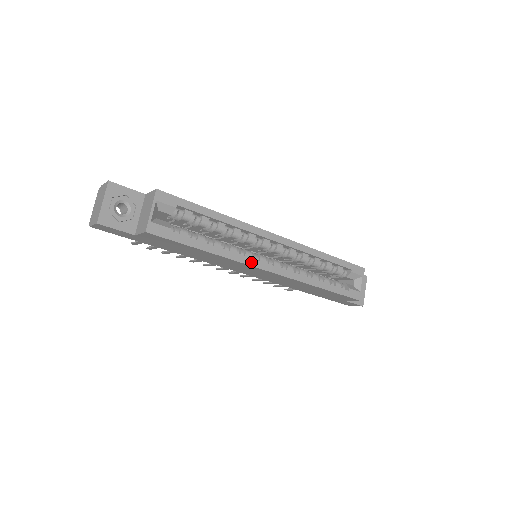
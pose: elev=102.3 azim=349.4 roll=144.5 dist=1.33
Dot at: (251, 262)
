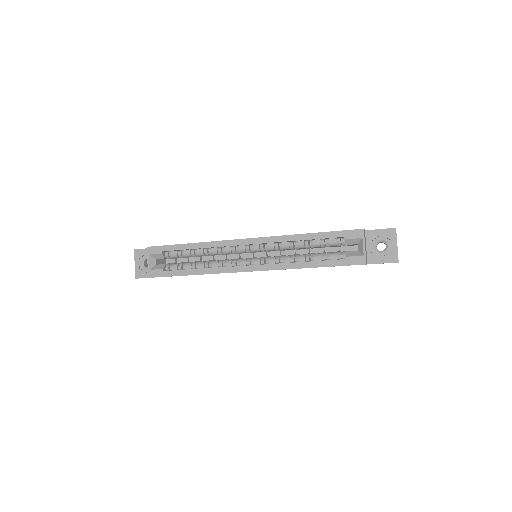
Dot at: (230, 270)
